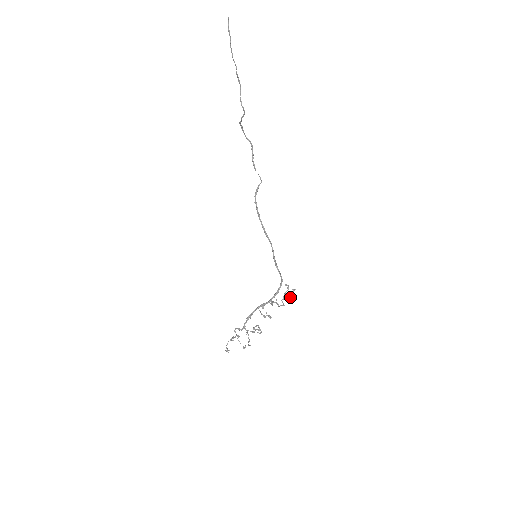
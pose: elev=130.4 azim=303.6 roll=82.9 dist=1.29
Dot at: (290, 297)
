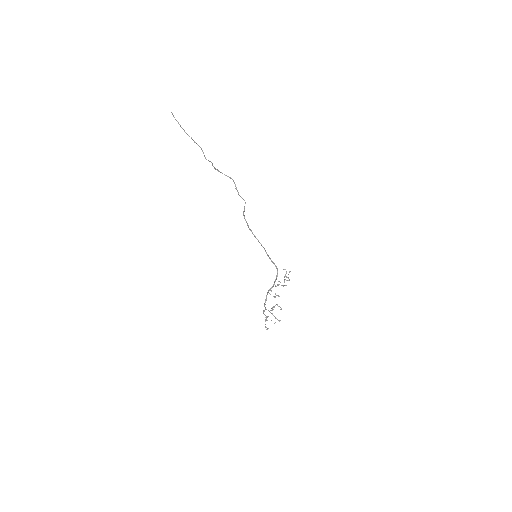
Dot at: (288, 278)
